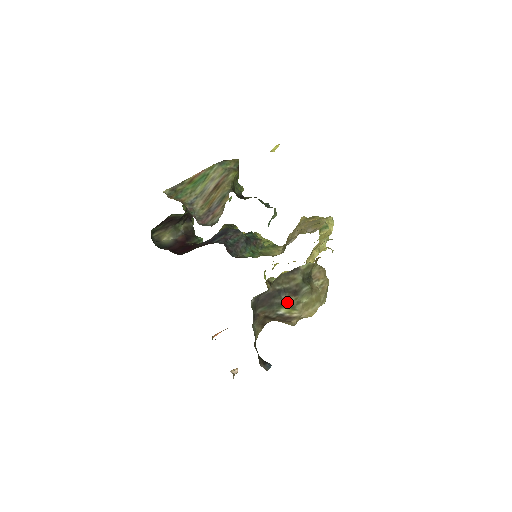
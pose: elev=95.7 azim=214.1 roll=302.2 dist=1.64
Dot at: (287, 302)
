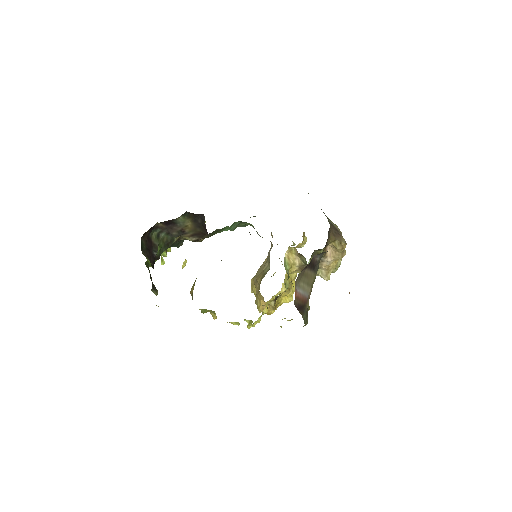
Dot at: occluded
